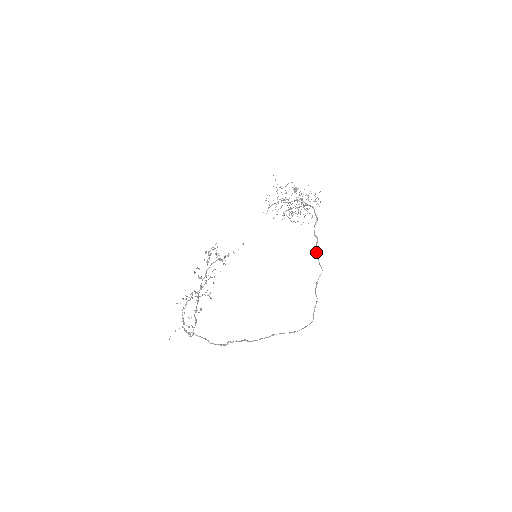
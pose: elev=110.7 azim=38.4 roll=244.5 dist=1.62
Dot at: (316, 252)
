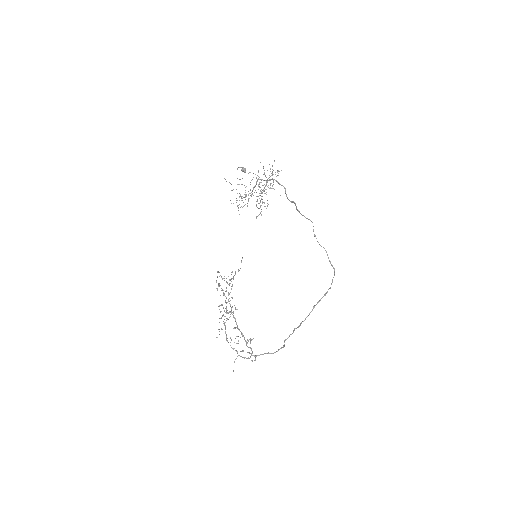
Dot at: (299, 212)
